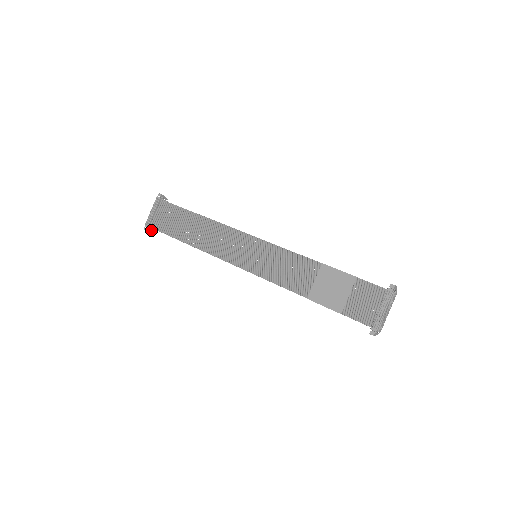
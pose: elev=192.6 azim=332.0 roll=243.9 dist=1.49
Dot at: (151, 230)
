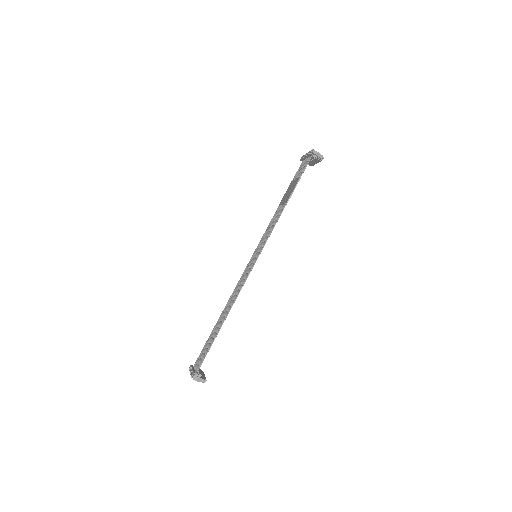
Dot at: (200, 378)
